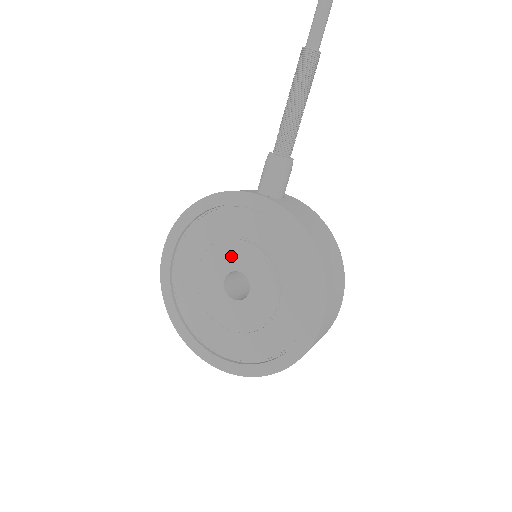
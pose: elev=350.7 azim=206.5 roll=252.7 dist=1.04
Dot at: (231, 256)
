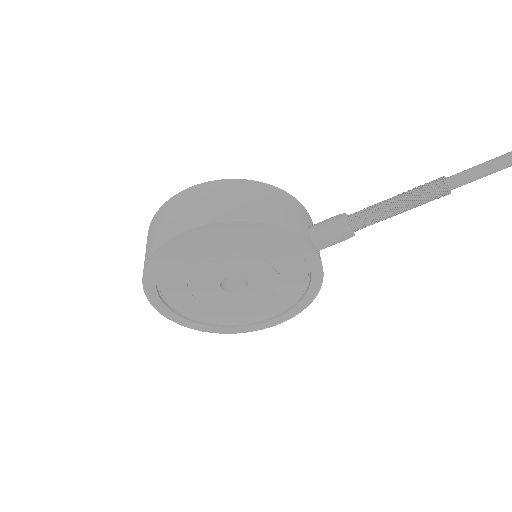
Dot at: (250, 268)
